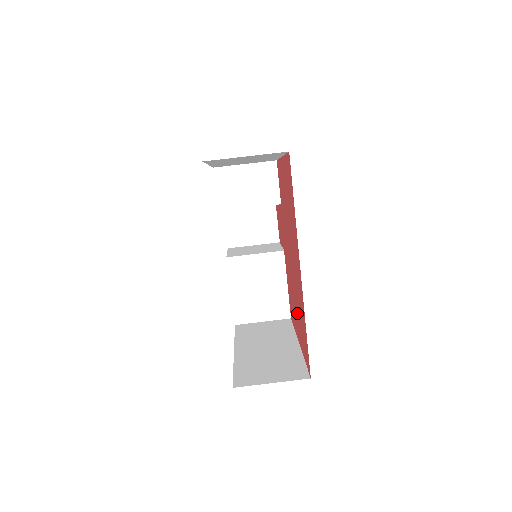
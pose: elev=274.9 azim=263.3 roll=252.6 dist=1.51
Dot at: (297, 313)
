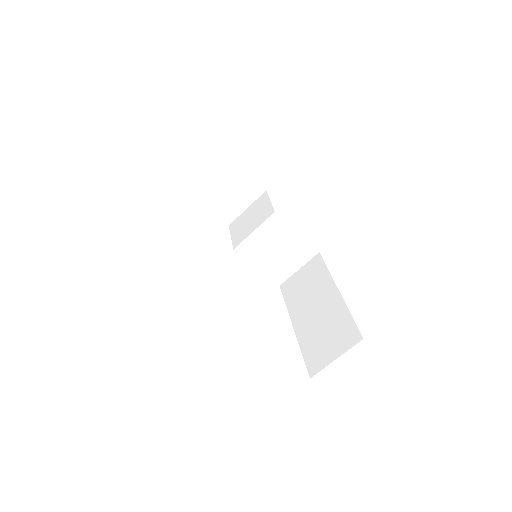
Dot at: occluded
